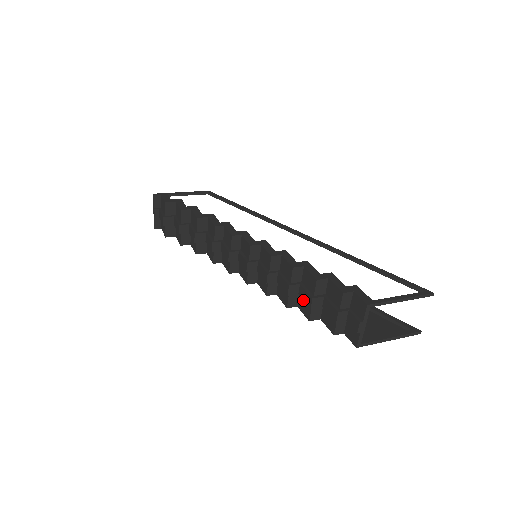
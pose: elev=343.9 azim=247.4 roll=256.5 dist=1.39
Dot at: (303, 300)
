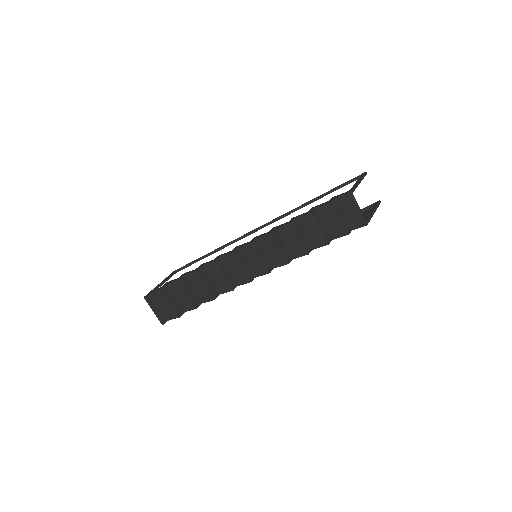
Dot at: (313, 239)
